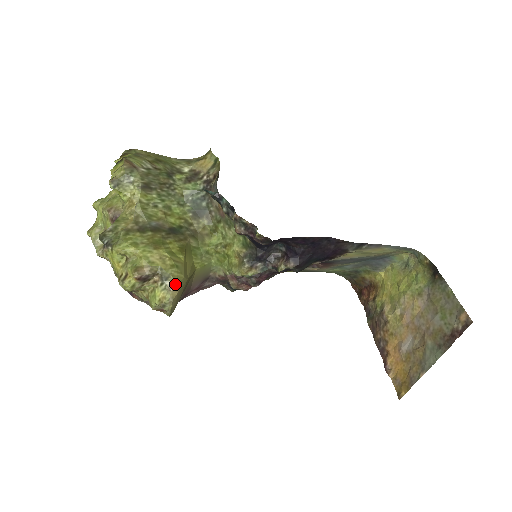
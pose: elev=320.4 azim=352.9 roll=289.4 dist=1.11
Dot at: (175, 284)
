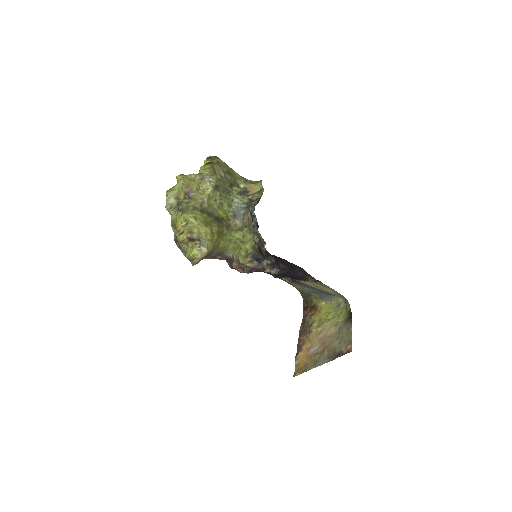
Dot at: (206, 251)
